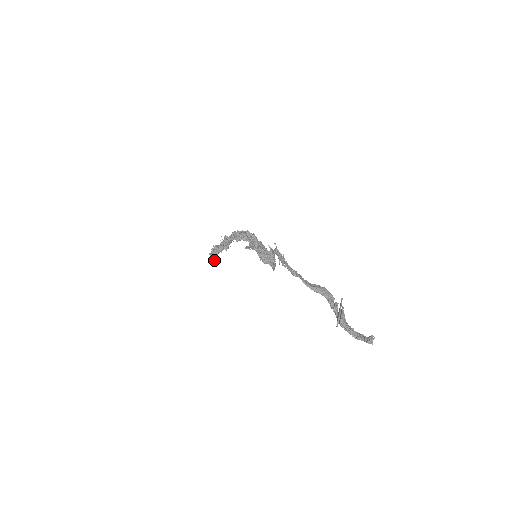
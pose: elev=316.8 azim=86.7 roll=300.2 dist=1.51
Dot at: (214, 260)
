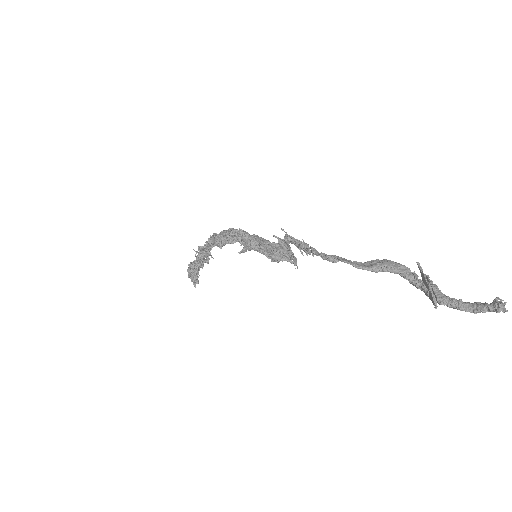
Dot at: (197, 281)
